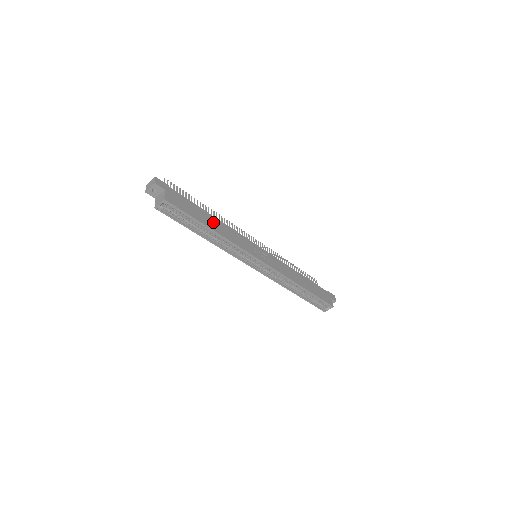
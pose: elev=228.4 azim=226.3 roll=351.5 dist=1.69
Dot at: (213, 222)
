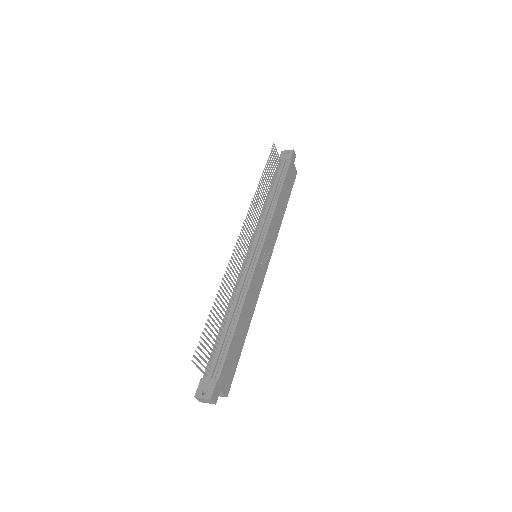
Dot at: (243, 323)
